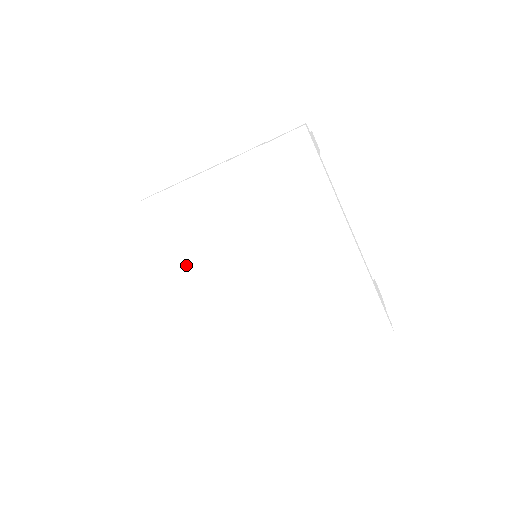
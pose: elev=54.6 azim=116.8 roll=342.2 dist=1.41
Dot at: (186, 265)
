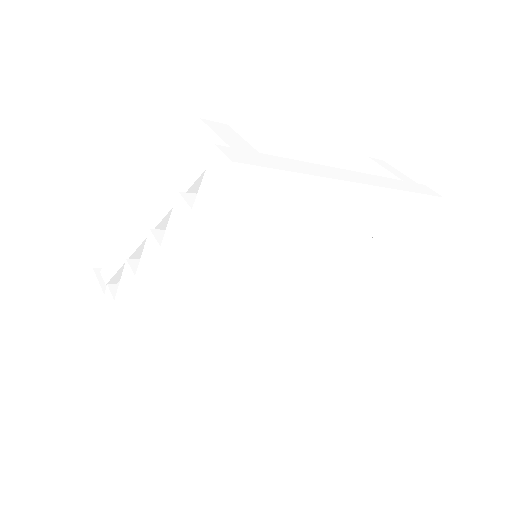
Dot at: (198, 315)
